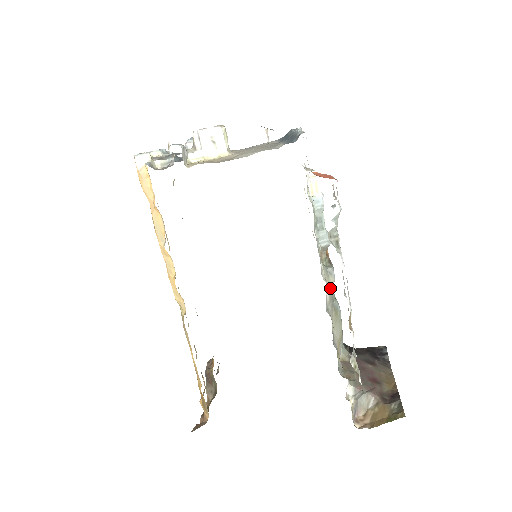
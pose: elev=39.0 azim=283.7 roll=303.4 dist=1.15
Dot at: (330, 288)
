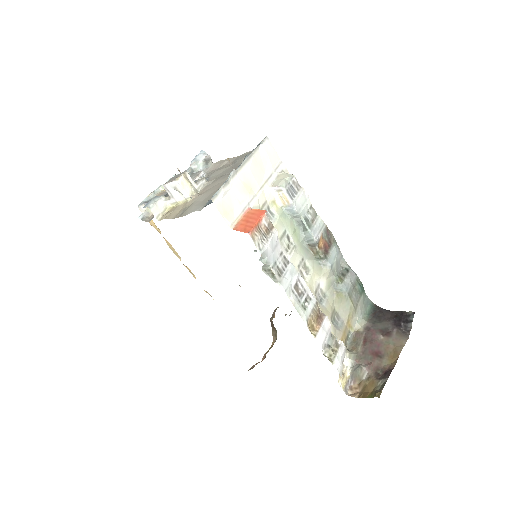
Dot at: (326, 277)
